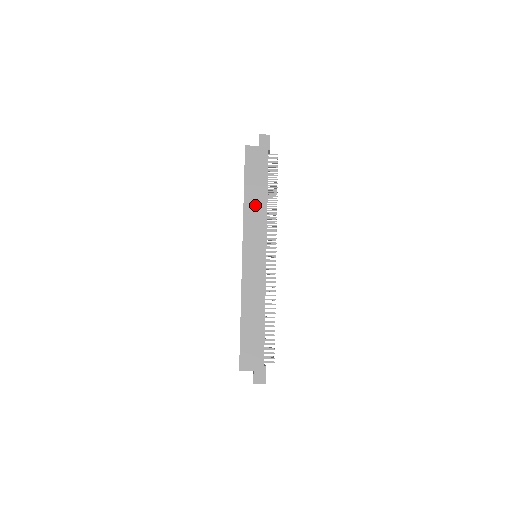
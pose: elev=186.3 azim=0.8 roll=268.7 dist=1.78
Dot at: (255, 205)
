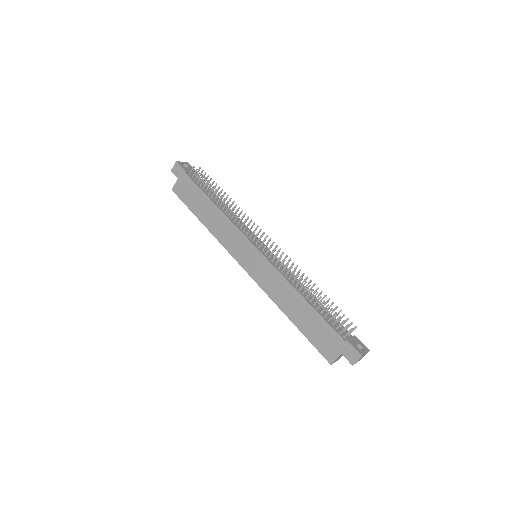
Dot at: (215, 221)
